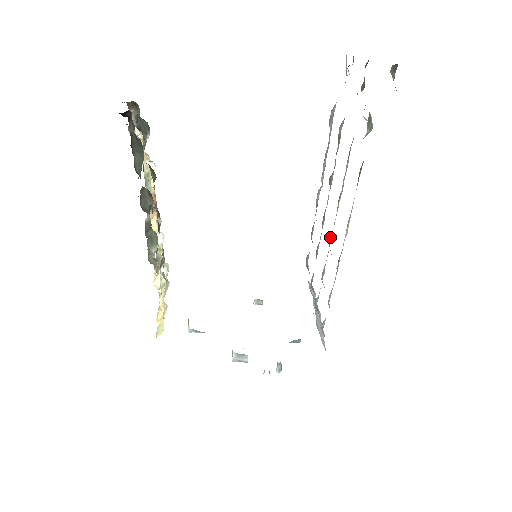
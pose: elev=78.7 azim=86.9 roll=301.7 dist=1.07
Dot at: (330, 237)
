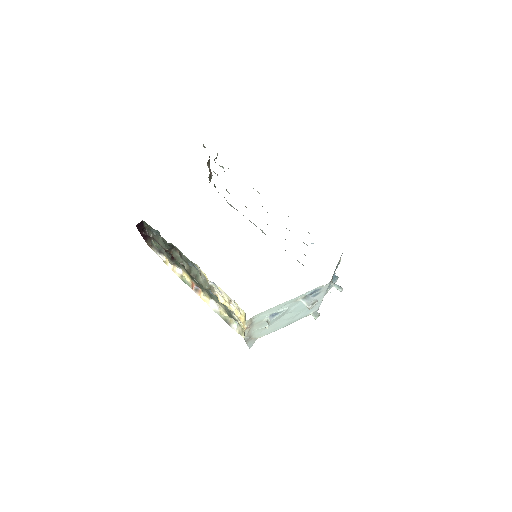
Dot at: occluded
